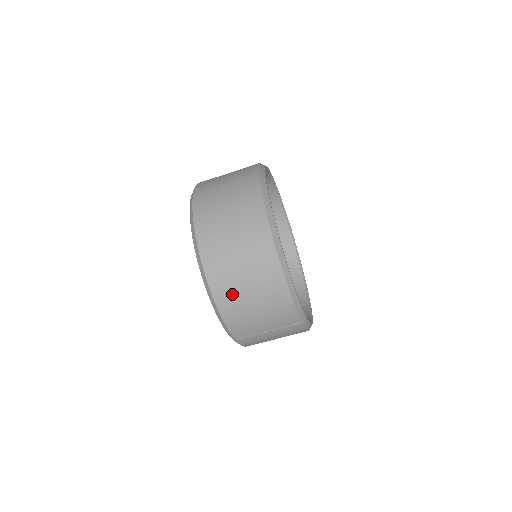
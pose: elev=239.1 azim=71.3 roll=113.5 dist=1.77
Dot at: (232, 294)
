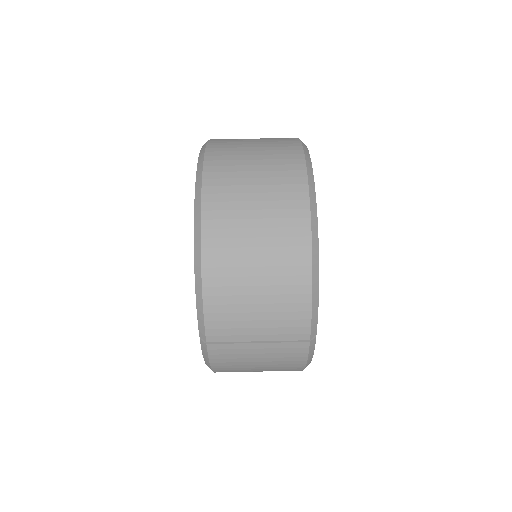
Dot at: (230, 261)
